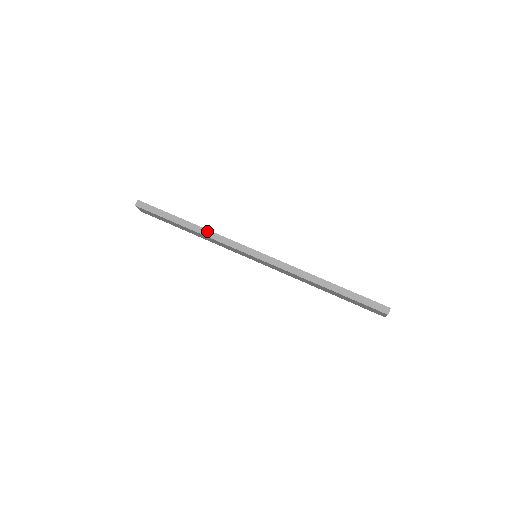
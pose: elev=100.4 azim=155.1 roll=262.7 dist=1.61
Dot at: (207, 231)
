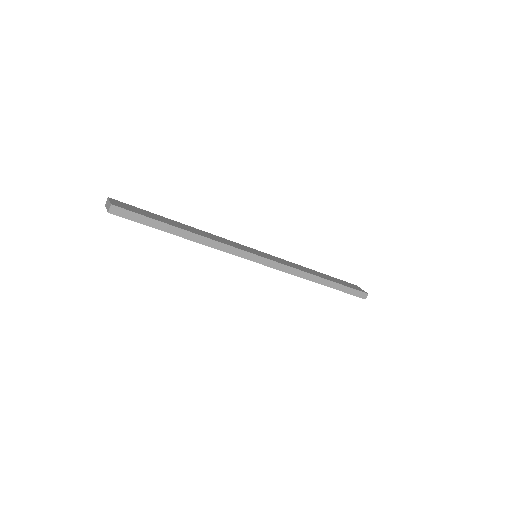
Dot at: (209, 240)
